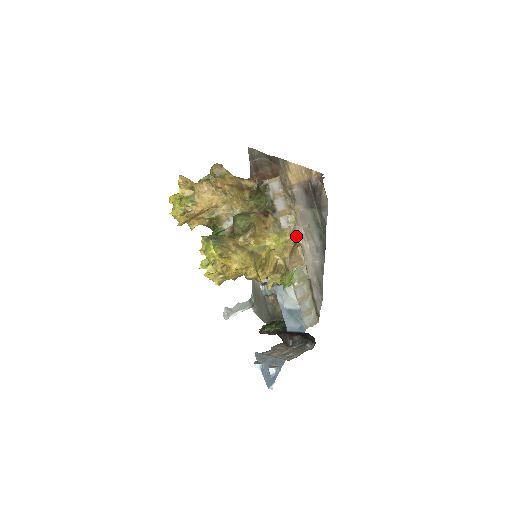
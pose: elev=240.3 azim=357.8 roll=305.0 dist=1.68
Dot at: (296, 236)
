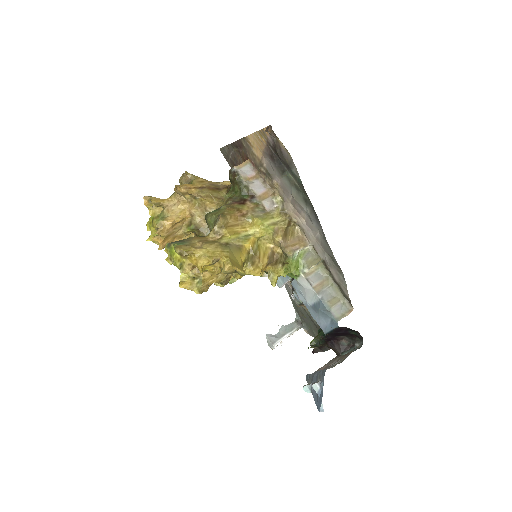
Dot at: (287, 215)
